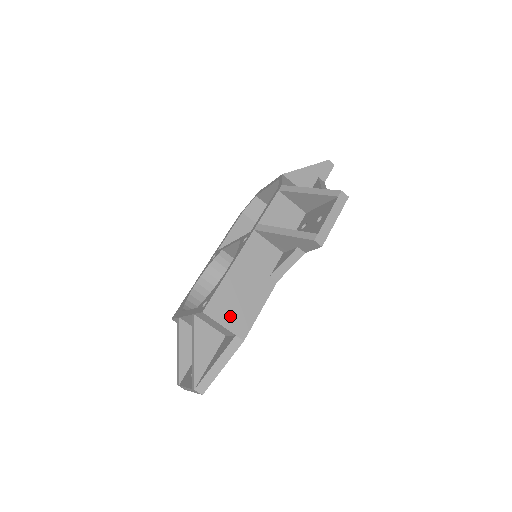
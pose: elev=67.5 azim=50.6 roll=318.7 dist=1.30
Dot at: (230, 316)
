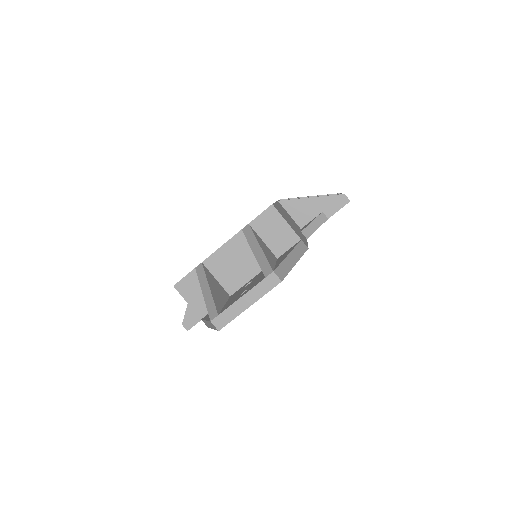
Dot at: (291, 225)
